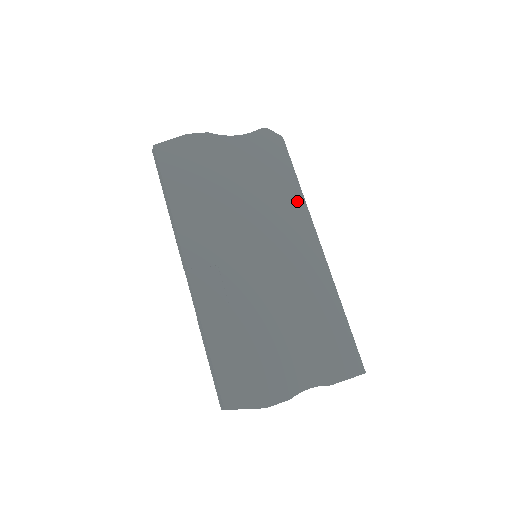
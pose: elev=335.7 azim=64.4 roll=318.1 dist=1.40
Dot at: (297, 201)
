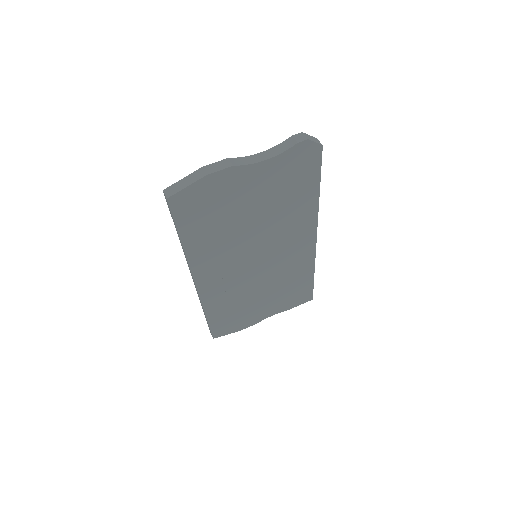
Dot at: (310, 209)
